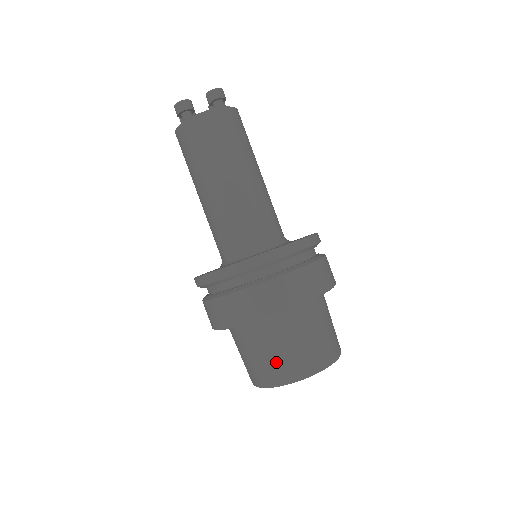
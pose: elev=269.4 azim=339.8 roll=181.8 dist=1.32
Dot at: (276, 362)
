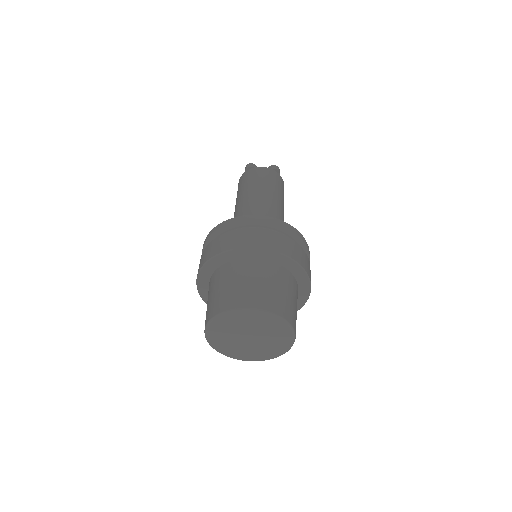
Dot at: (236, 291)
